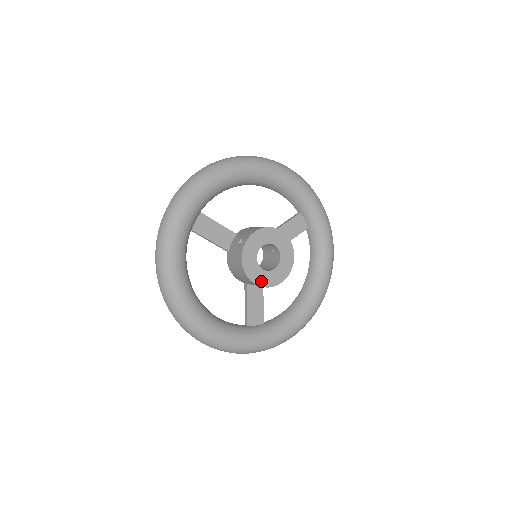
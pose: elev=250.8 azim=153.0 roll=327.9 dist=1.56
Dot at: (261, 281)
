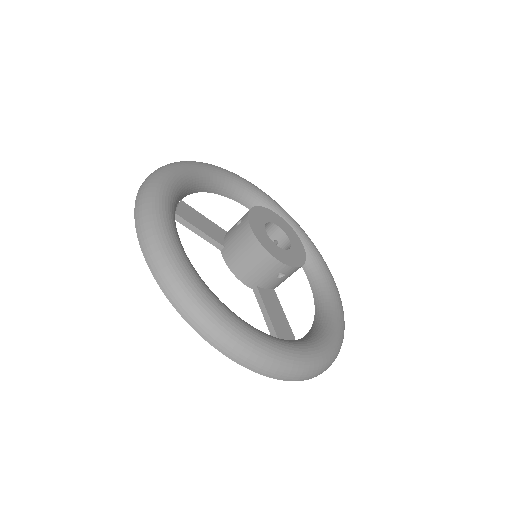
Dot at: (281, 258)
